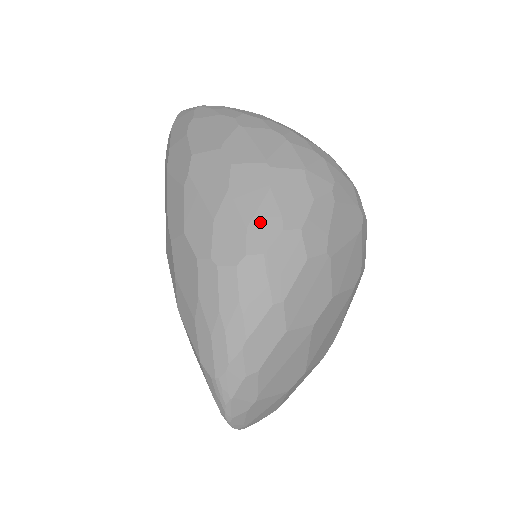
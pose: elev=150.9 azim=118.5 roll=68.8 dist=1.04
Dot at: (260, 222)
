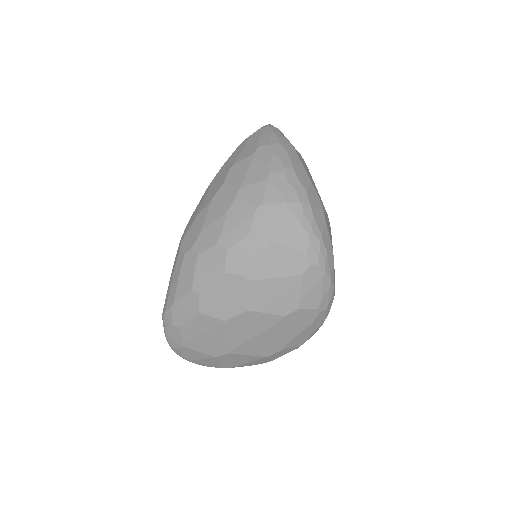
Dot at: (209, 232)
